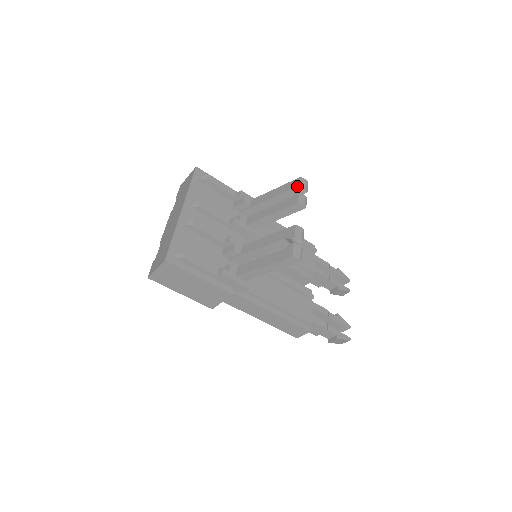
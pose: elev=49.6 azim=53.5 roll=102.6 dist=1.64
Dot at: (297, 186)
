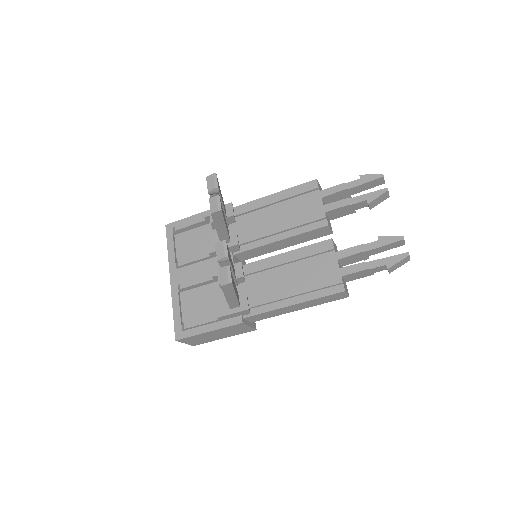
Dot at: occluded
